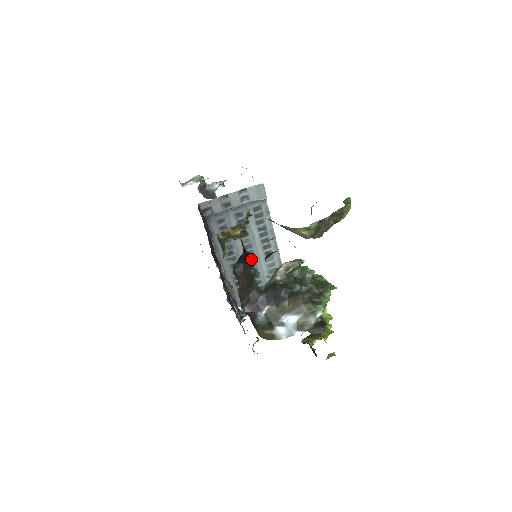
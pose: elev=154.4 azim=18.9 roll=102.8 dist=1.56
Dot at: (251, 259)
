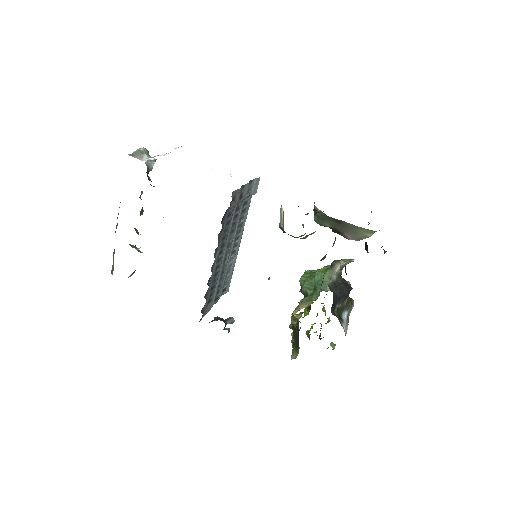
Dot at: (225, 259)
